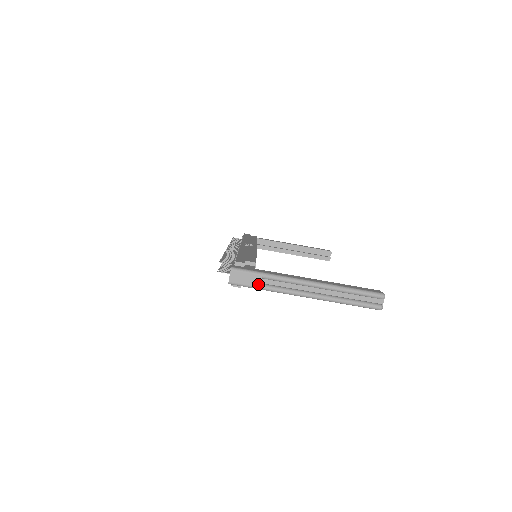
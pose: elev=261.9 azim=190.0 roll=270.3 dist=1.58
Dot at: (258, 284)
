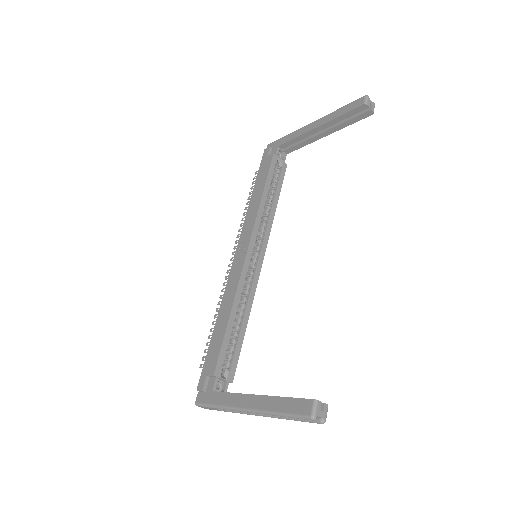
Dot at: occluded
